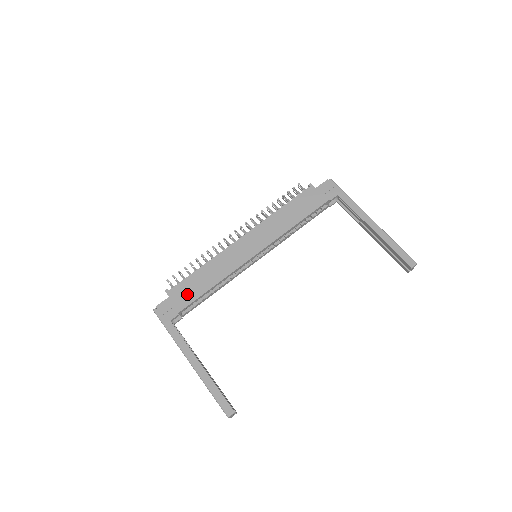
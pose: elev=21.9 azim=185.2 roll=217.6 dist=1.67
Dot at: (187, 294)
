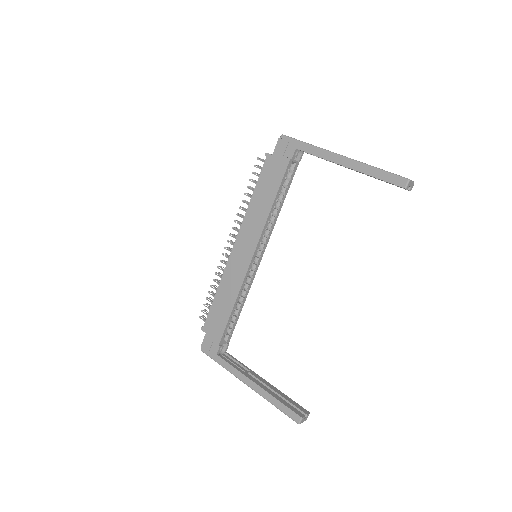
Dot at: (217, 324)
